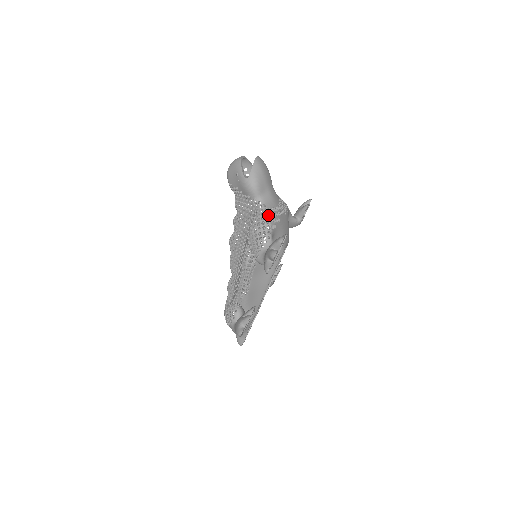
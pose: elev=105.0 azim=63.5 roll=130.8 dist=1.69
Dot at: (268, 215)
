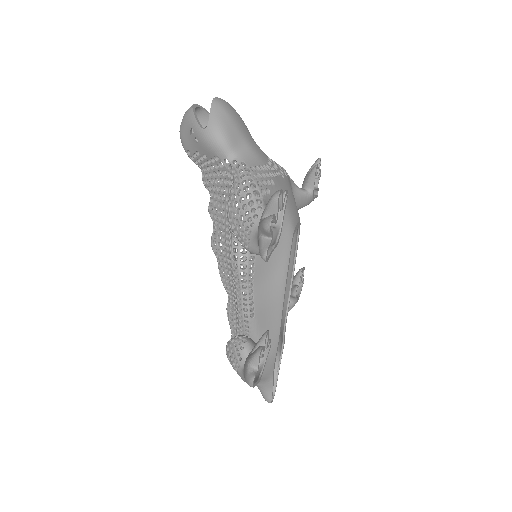
Dot at: (252, 176)
